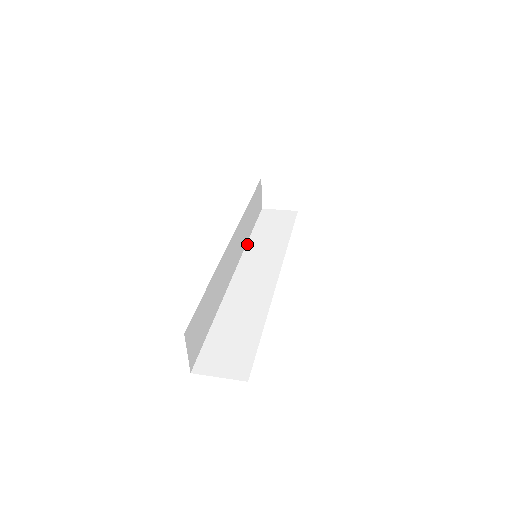
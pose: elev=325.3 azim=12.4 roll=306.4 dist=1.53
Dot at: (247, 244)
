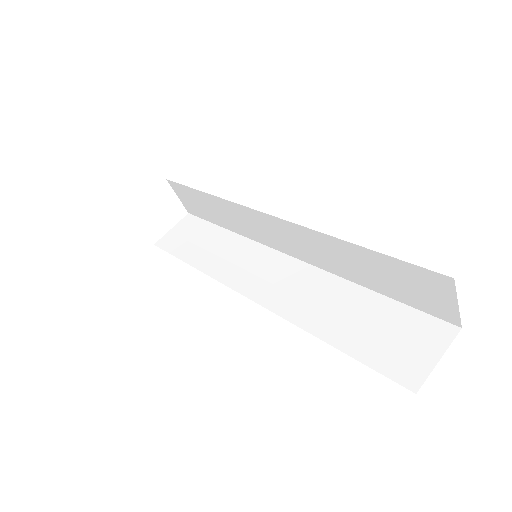
Dot at: (206, 273)
